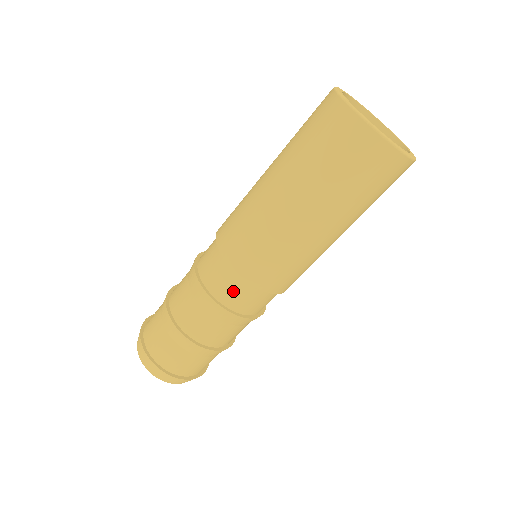
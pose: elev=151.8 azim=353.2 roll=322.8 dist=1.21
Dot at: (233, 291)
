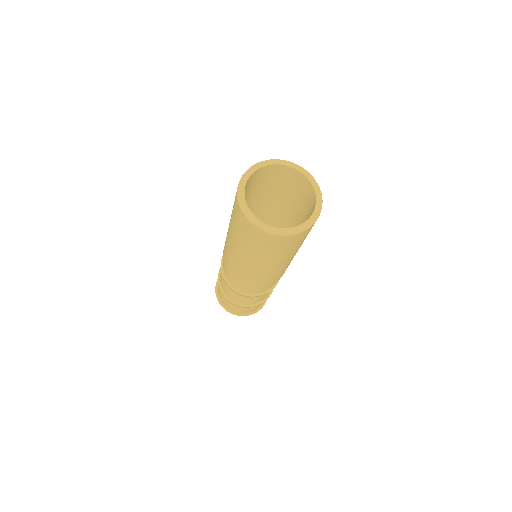
Dot at: (237, 284)
